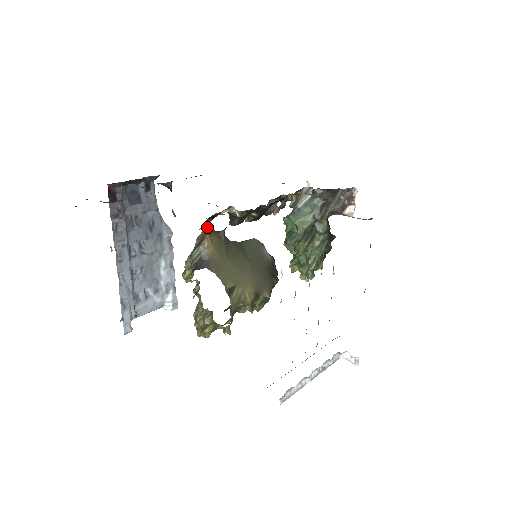
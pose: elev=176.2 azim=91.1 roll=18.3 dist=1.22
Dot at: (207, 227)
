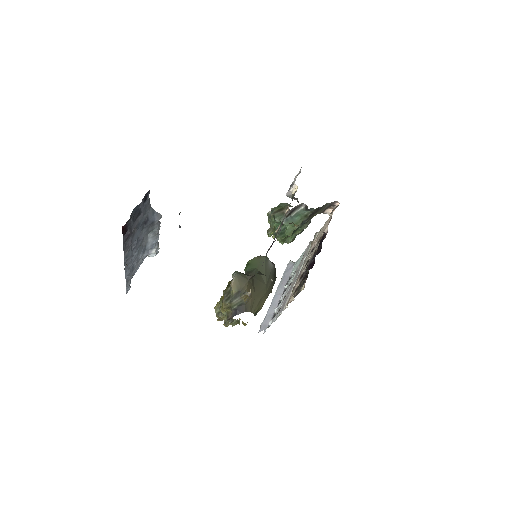
Dot at: (250, 294)
